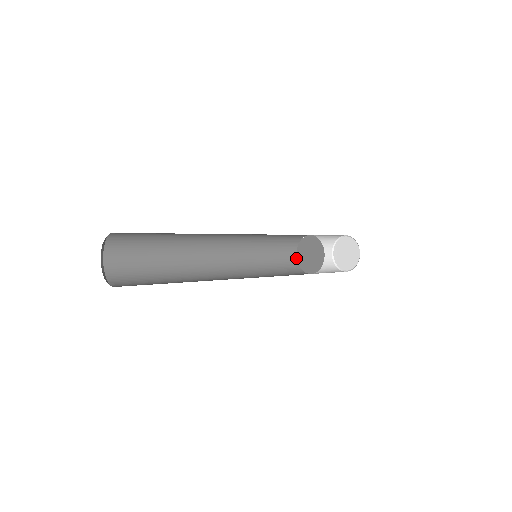
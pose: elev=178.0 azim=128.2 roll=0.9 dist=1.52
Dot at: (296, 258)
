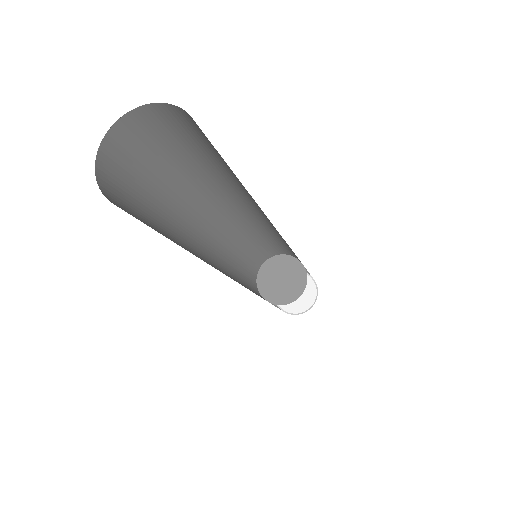
Dot at: (260, 266)
